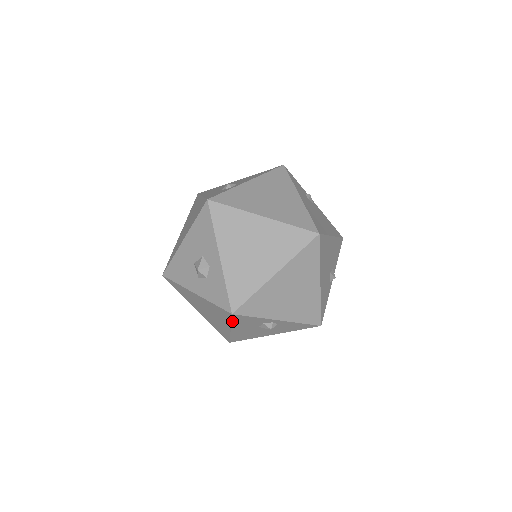
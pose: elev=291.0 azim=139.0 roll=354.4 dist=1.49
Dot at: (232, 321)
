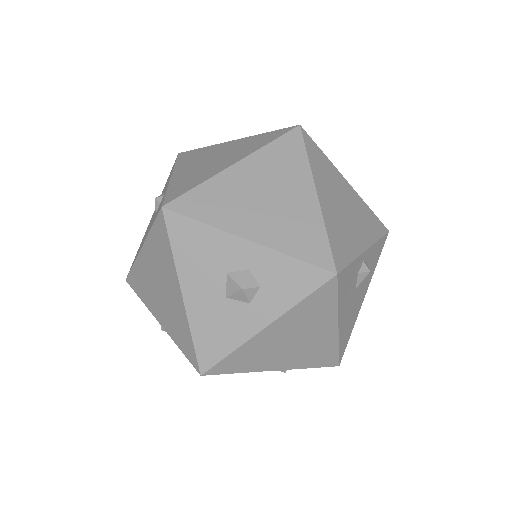
Dot at: (338, 298)
